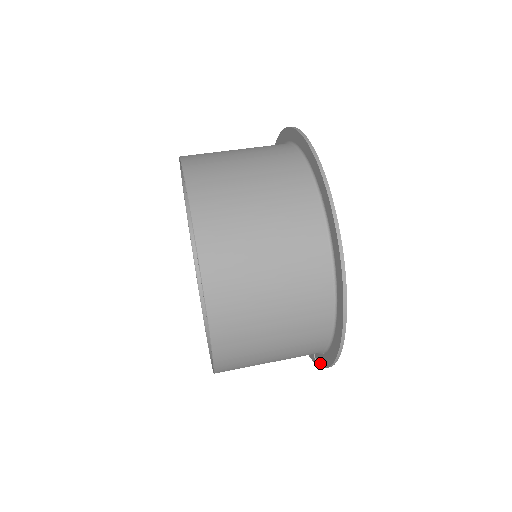
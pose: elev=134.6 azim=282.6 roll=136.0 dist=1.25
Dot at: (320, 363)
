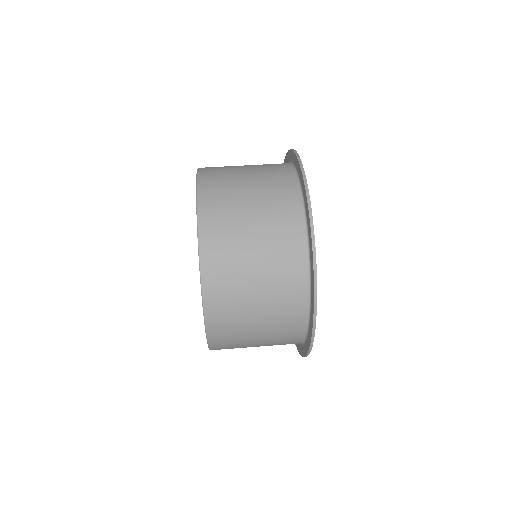
Dot at: occluded
